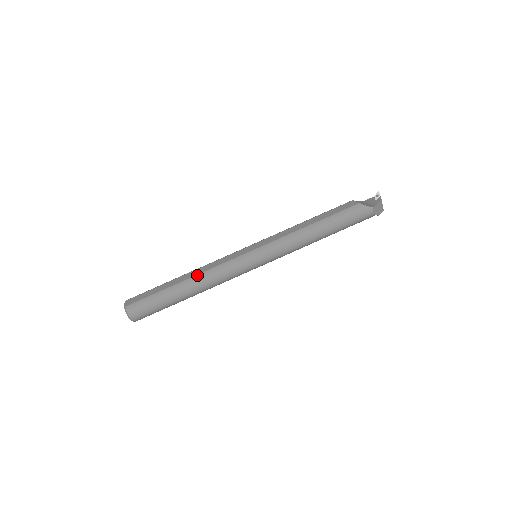
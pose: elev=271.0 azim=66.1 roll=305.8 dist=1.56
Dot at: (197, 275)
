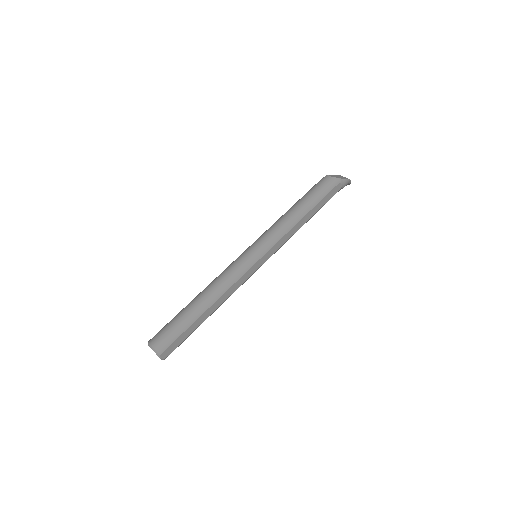
Dot at: occluded
